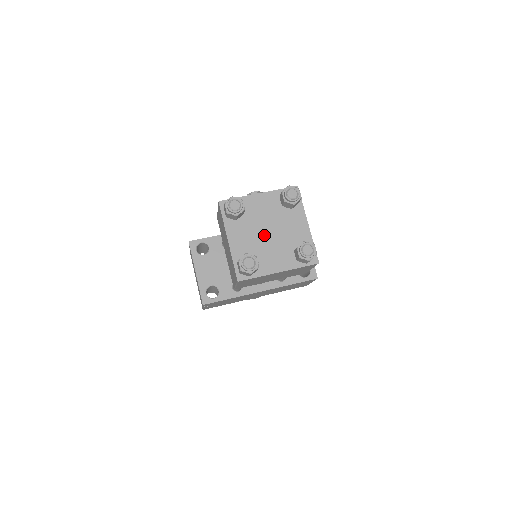
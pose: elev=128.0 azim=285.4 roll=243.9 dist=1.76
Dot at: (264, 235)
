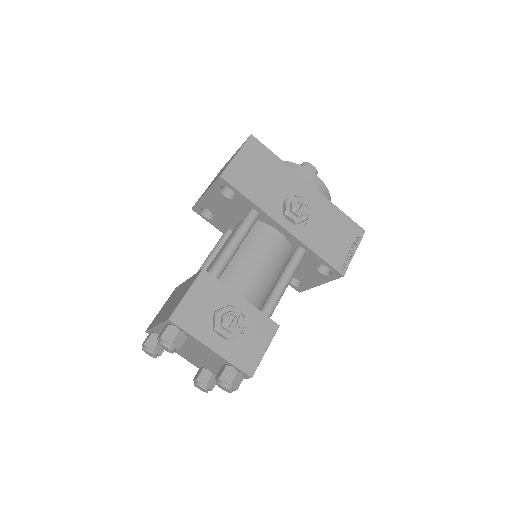
Dot at: (189, 350)
